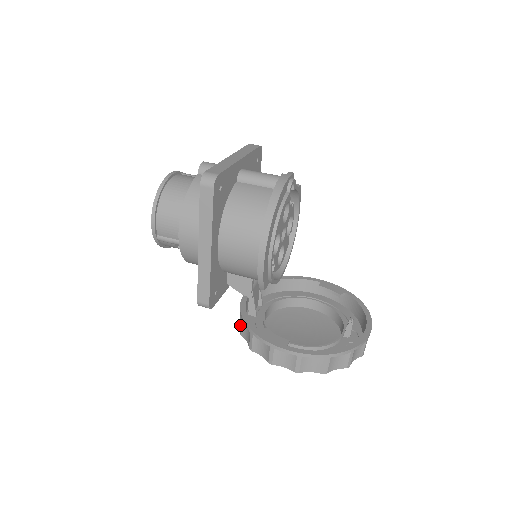
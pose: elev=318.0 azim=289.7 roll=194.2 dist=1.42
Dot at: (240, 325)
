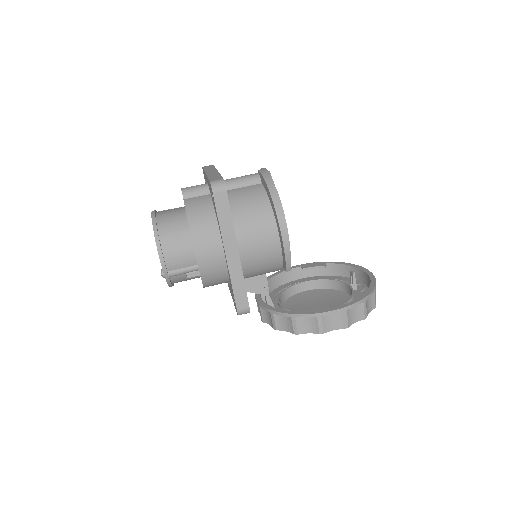
Dot at: (273, 321)
